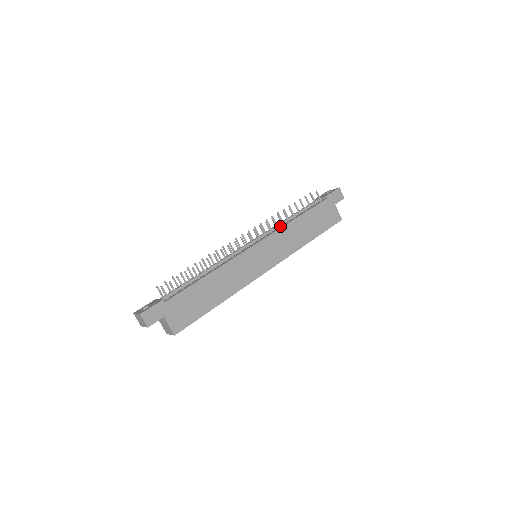
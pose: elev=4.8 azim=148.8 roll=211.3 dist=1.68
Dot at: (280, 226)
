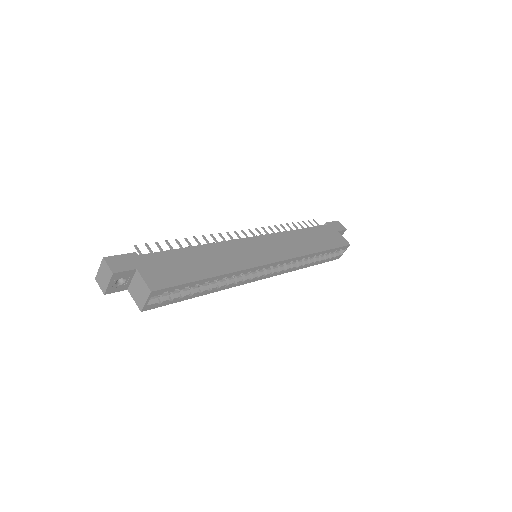
Dot at: occluded
